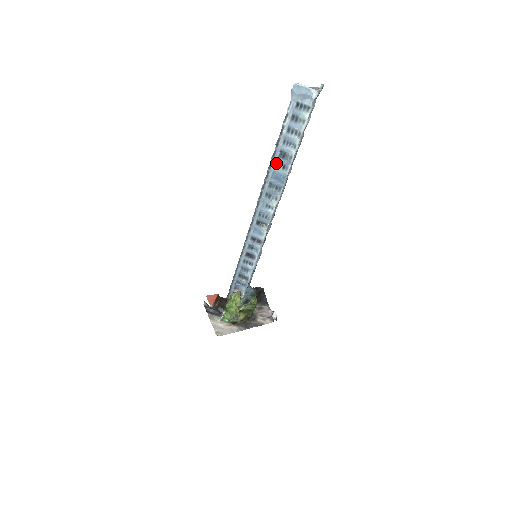
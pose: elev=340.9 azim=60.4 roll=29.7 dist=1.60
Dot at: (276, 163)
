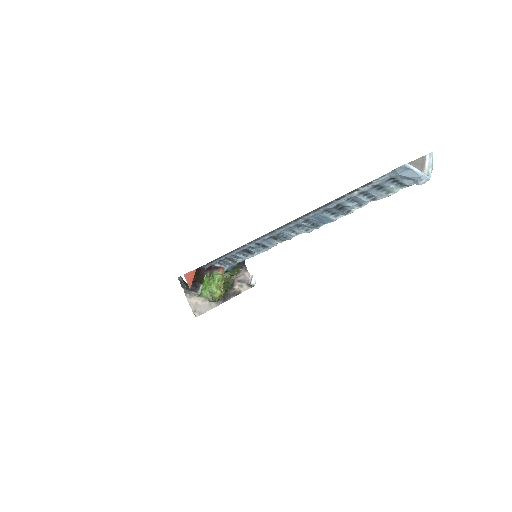
Dot at: (325, 209)
